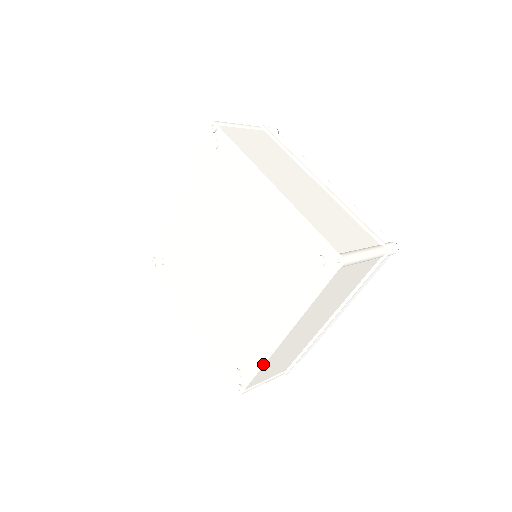
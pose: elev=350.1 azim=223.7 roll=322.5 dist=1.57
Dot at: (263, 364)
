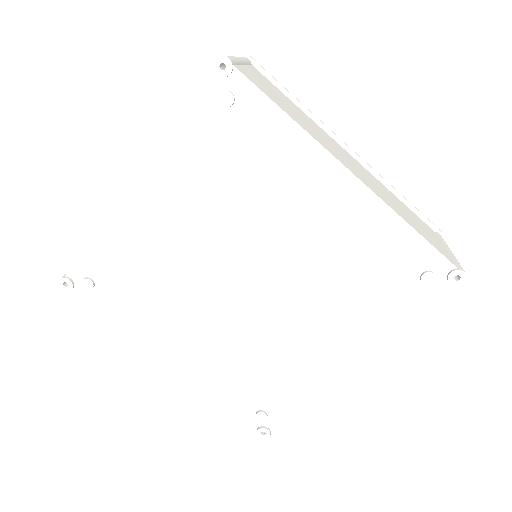
Dot at: (309, 401)
